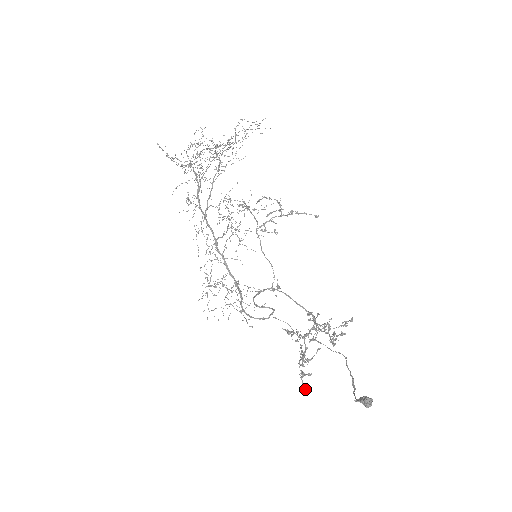
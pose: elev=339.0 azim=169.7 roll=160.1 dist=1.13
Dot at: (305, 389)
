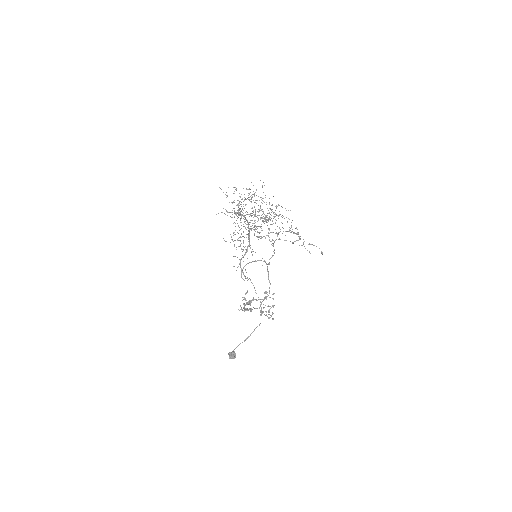
Dot at: (250, 303)
